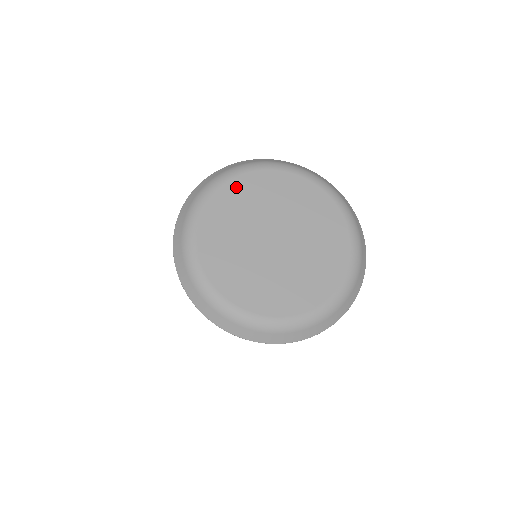
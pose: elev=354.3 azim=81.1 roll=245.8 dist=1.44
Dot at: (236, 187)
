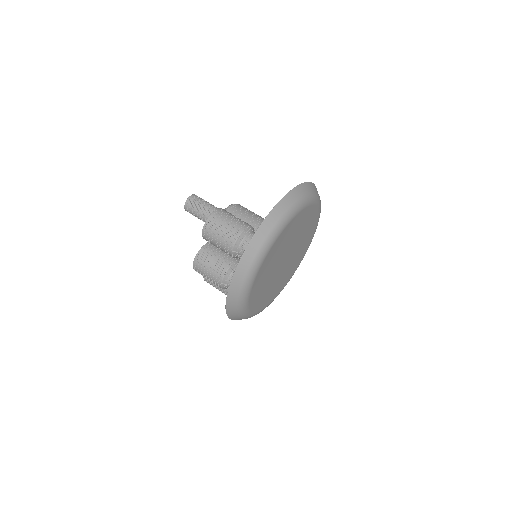
Dot at: (272, 252)
